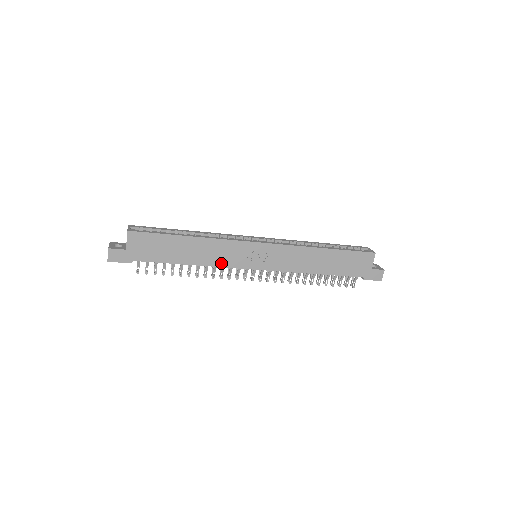
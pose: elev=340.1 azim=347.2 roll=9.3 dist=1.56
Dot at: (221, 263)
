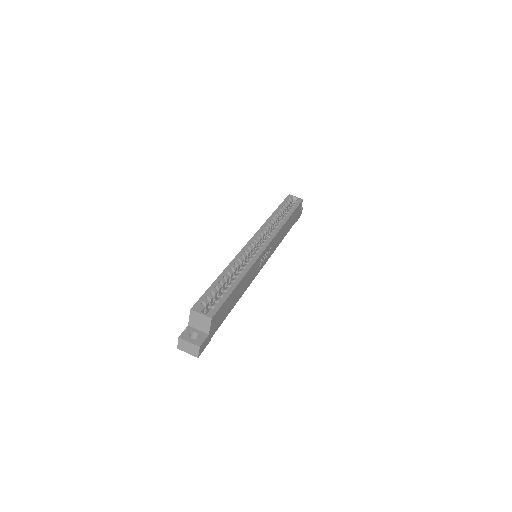
Dot at: (250, 283)
